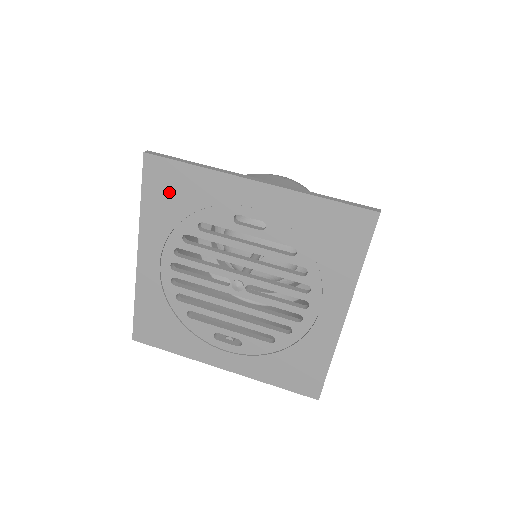
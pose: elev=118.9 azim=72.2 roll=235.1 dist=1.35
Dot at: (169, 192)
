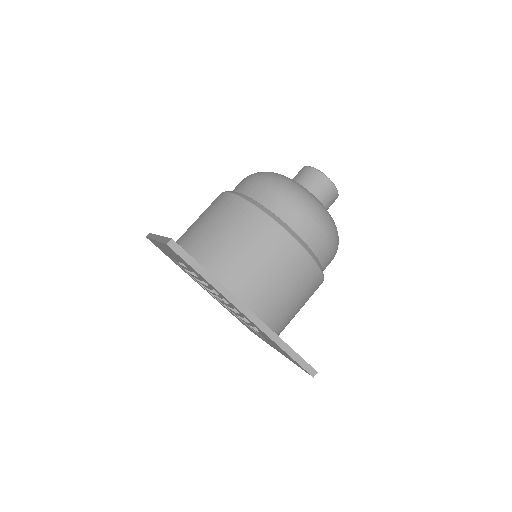
Dot at: (182, 261)
